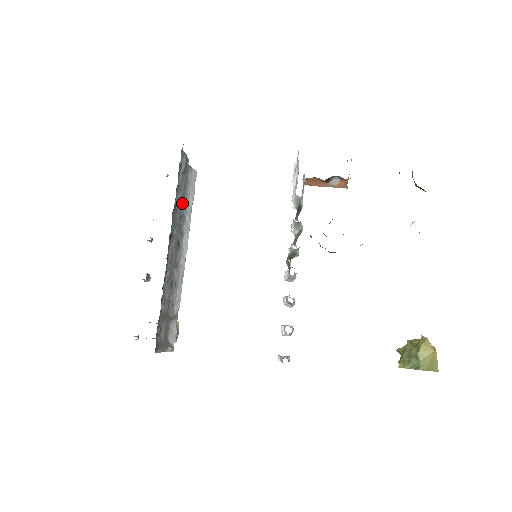
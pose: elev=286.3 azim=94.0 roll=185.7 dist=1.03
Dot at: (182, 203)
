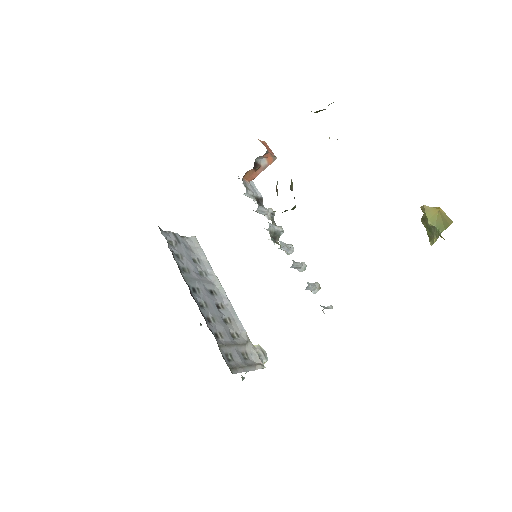
Dot at: (193, 264)
